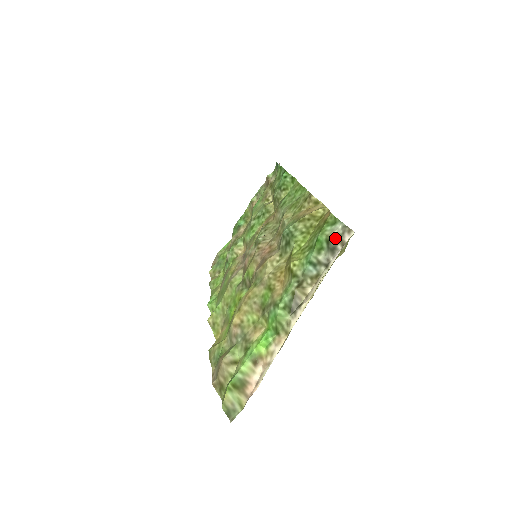
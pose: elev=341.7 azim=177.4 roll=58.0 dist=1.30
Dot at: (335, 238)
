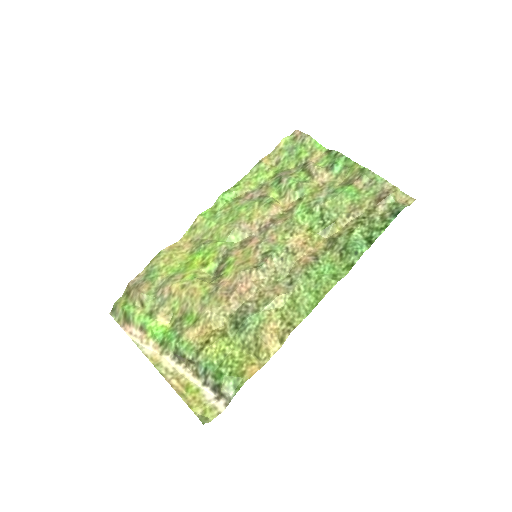
Dot at: (221, 392)
